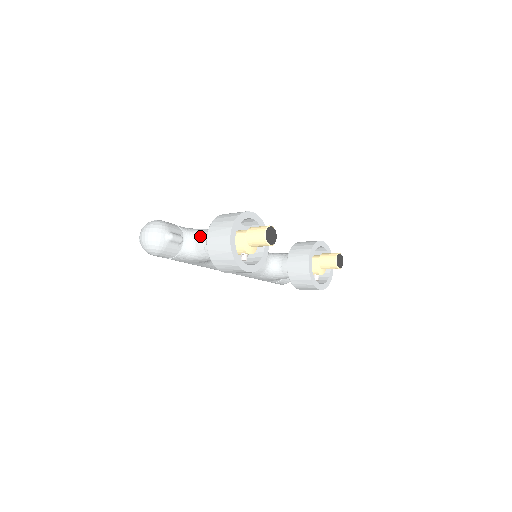
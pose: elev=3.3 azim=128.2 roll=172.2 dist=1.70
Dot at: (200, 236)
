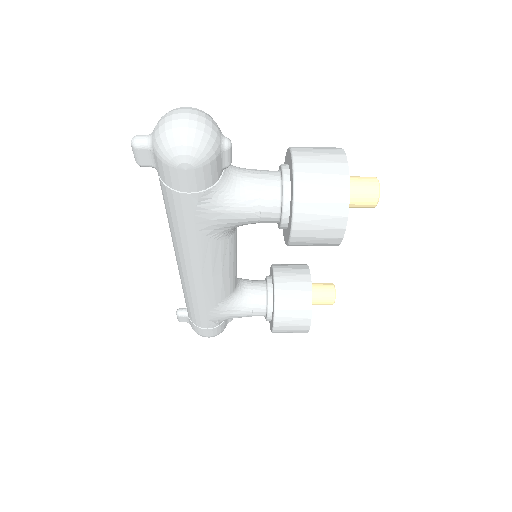
Dot at: (250, 171)
